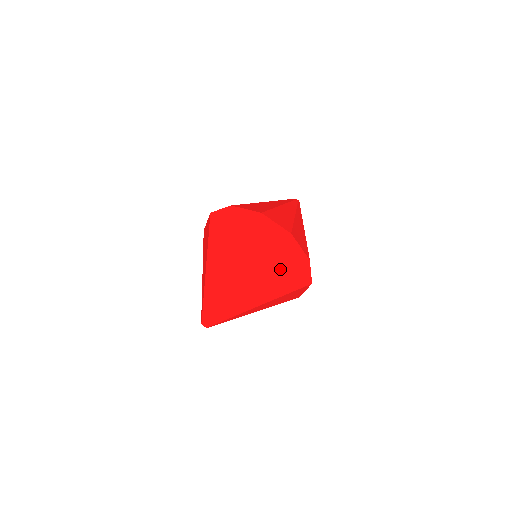
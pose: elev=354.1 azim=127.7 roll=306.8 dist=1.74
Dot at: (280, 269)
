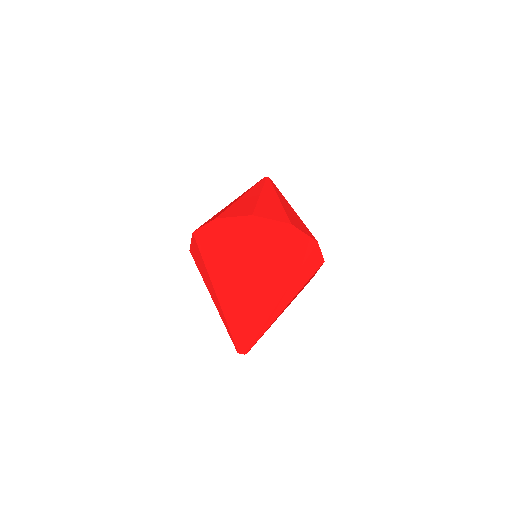
Dot at: (304, 278)
